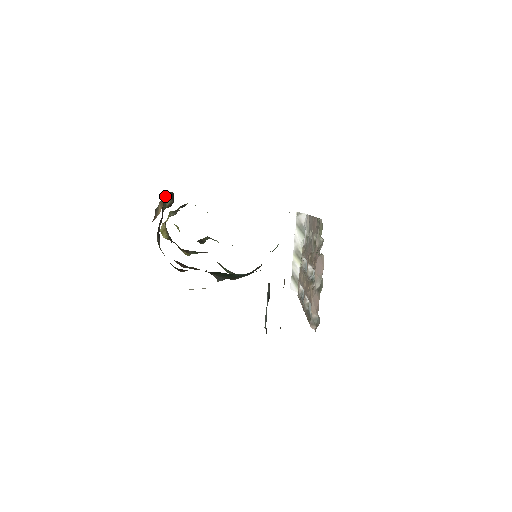
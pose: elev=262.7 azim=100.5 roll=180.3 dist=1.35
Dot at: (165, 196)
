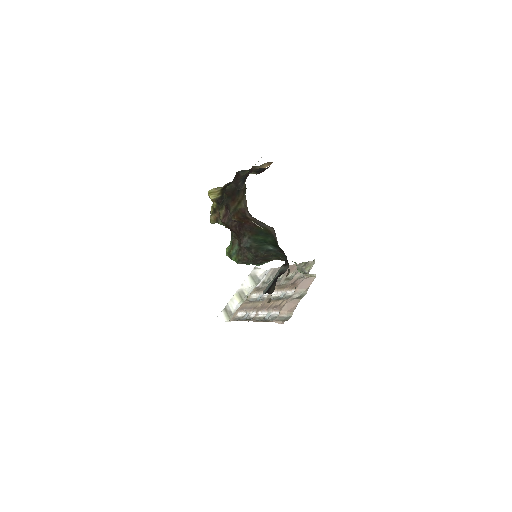
Dot at: occluded
